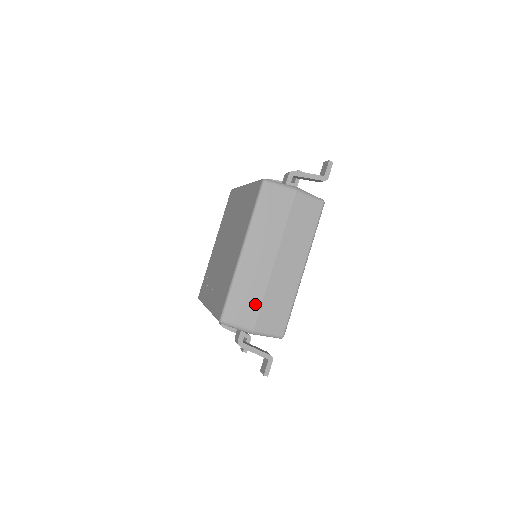
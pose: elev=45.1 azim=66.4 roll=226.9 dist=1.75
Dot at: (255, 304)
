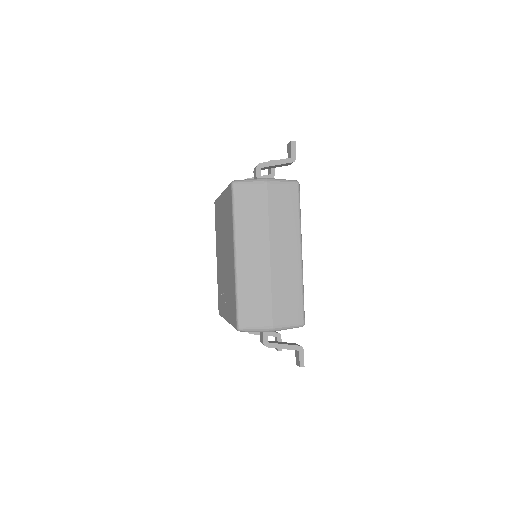
Dot at: (265, 302)
